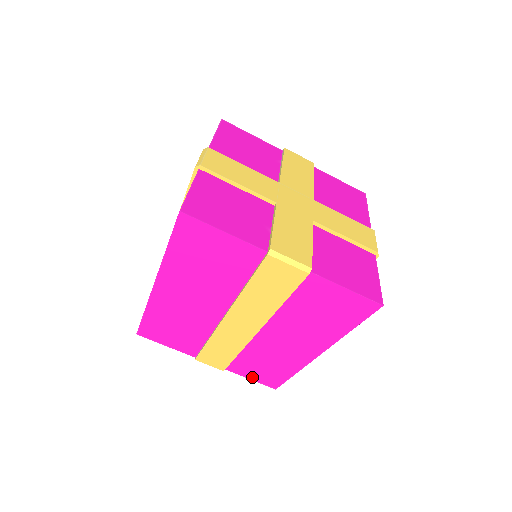
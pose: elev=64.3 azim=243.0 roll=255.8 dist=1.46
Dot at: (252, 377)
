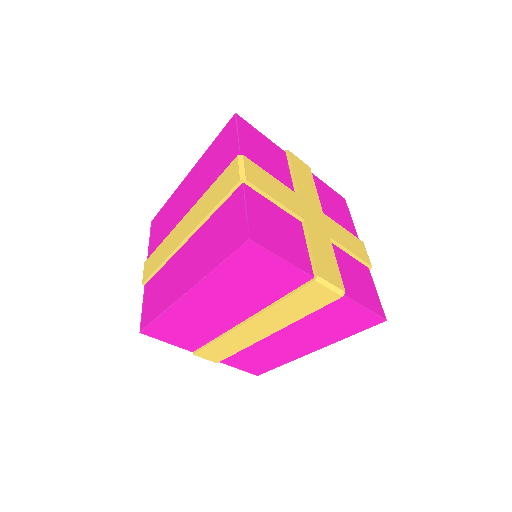
Dot at: (241, 367)
